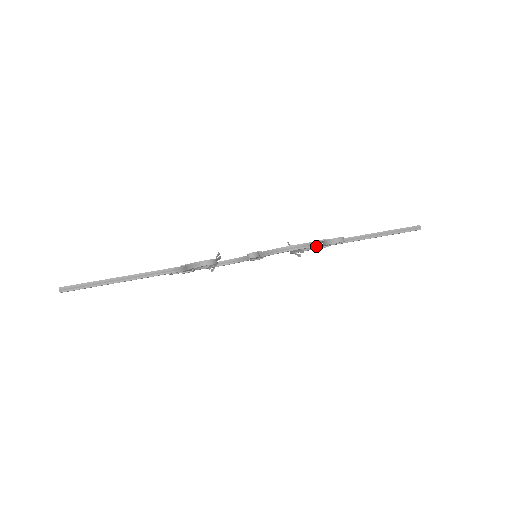
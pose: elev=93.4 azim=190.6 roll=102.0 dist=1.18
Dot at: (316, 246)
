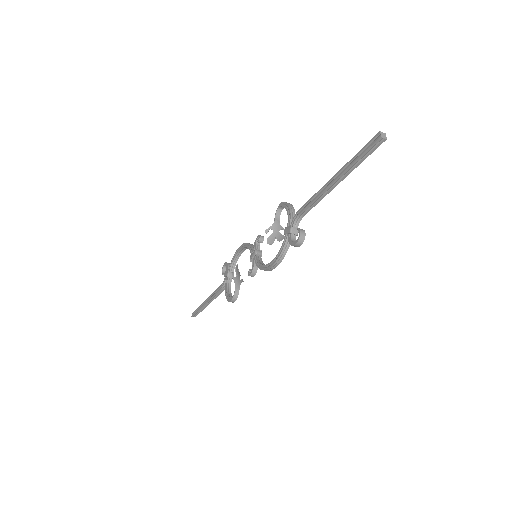
Dot at: occluded
